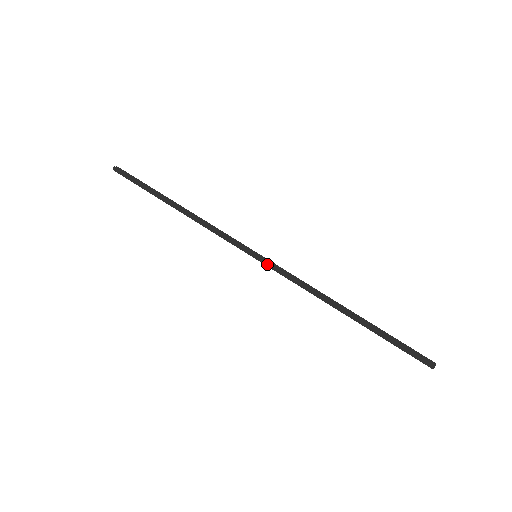
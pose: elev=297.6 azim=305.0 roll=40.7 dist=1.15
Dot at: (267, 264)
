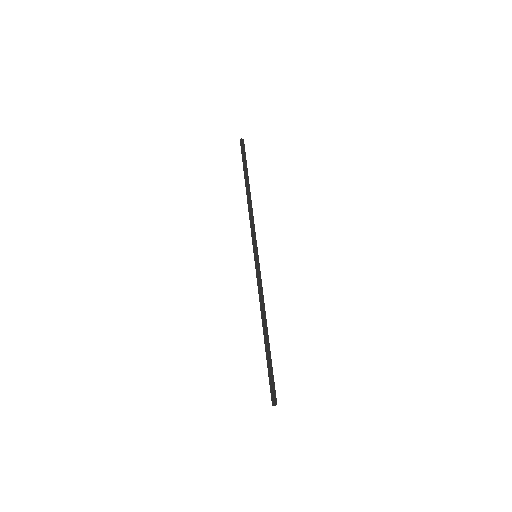
Dot at: (256, 266)
